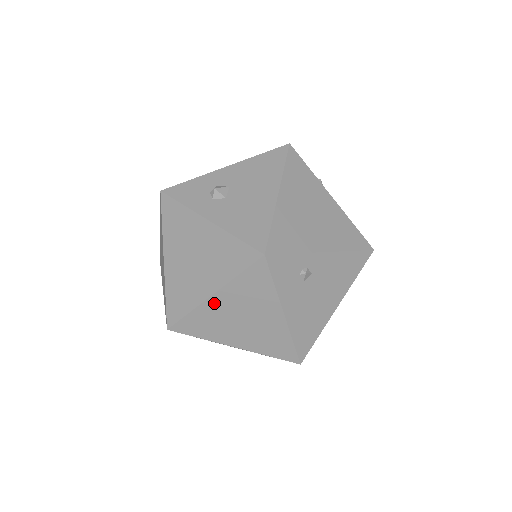
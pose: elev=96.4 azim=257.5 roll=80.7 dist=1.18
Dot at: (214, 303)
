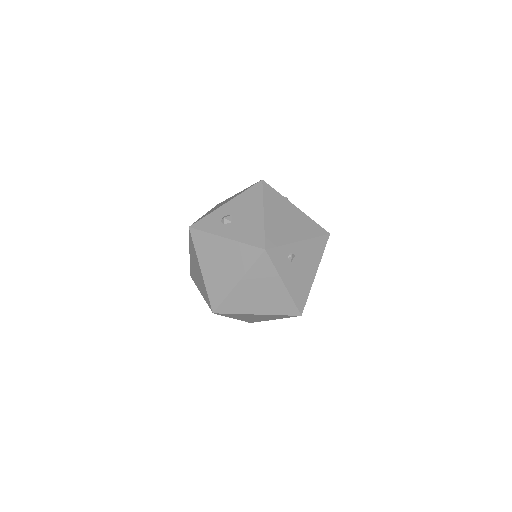
Dot at: (240, 288)
